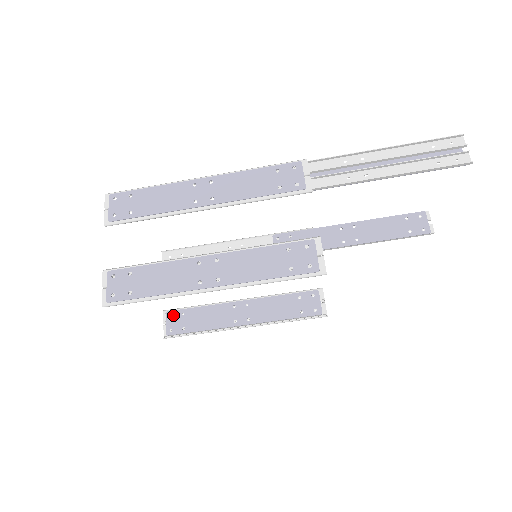
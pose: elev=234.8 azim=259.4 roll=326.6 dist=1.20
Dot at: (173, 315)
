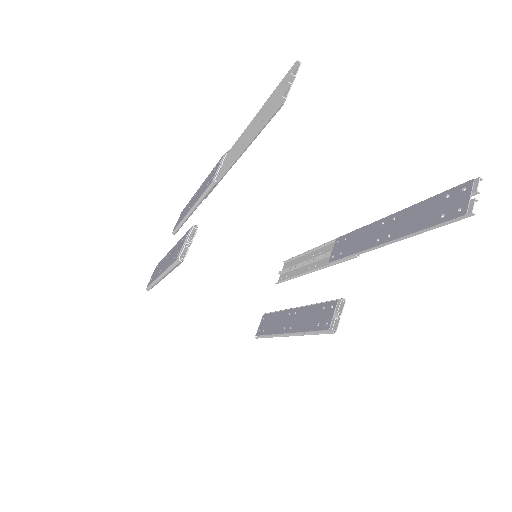
Dot at: (265, 318)
